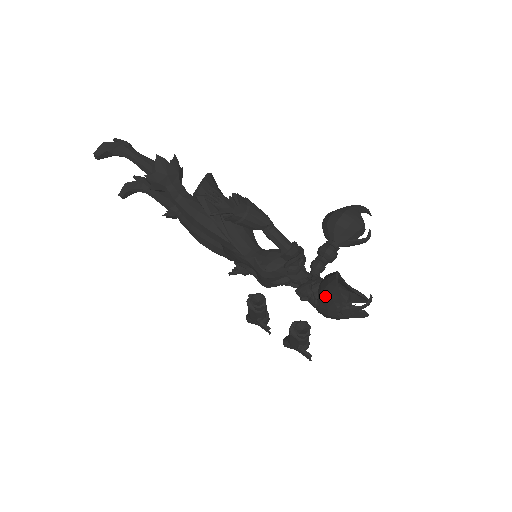
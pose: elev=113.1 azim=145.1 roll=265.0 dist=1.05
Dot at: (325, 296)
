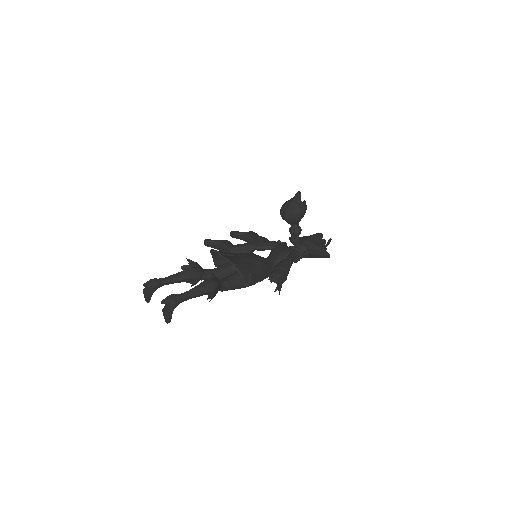
Dot at: occluded
